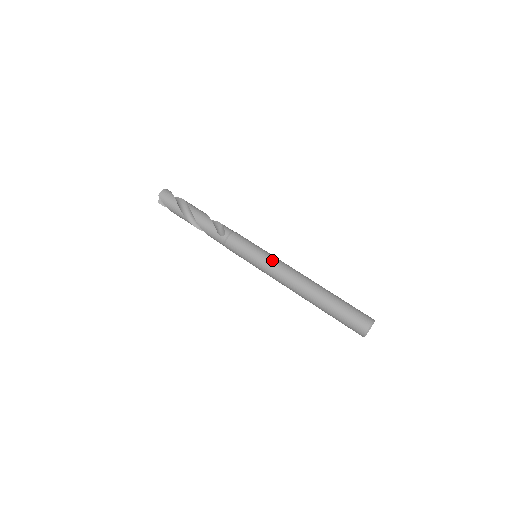
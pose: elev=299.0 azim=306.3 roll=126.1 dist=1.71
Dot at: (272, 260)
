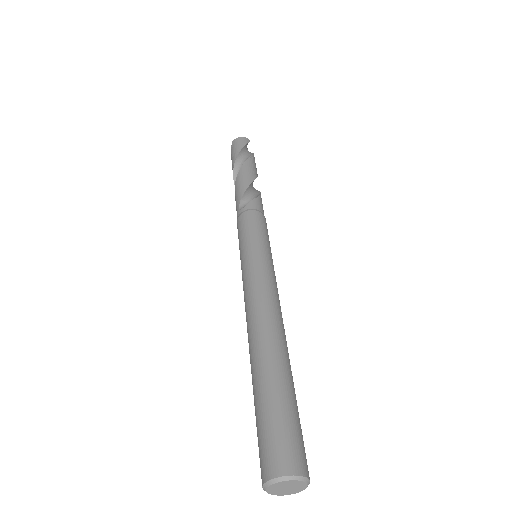
Dot at: (257, 267)
